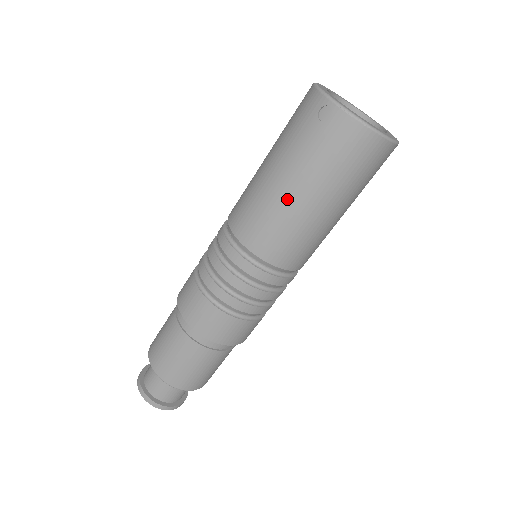
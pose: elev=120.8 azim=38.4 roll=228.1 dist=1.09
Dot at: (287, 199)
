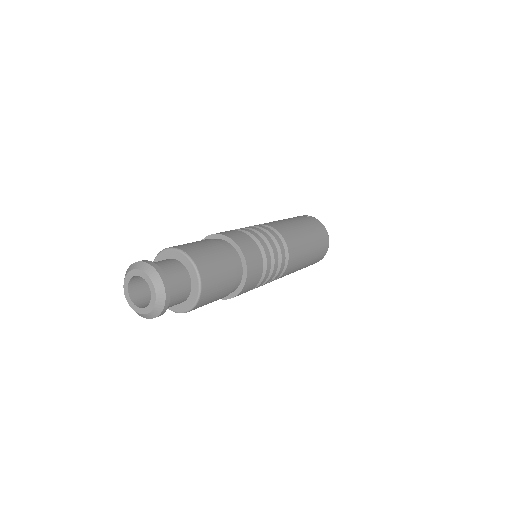
Dot at: (293, 224)
